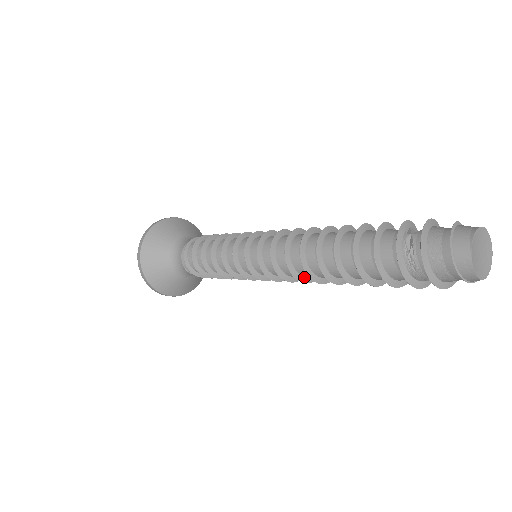
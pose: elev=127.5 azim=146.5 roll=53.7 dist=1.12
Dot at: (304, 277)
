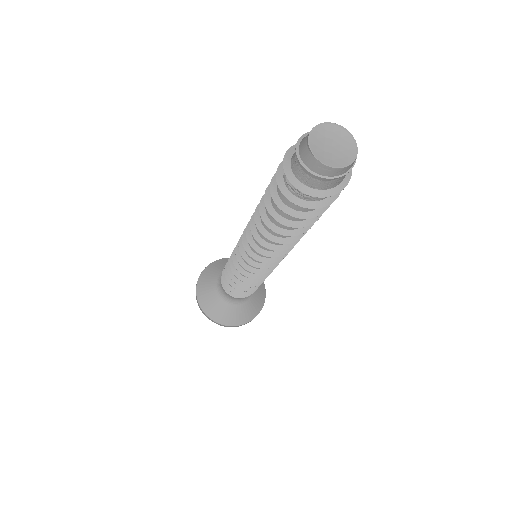
Dot at: occluded
